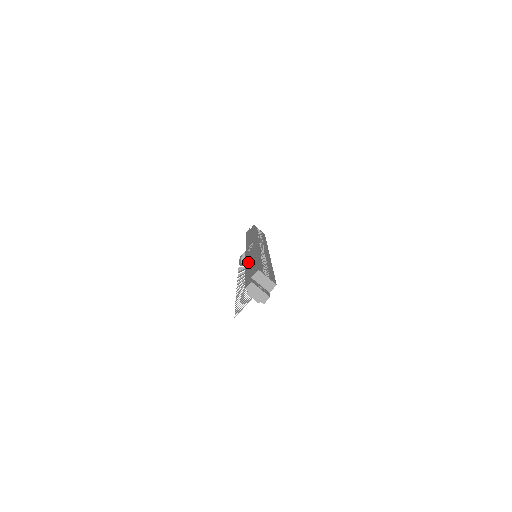
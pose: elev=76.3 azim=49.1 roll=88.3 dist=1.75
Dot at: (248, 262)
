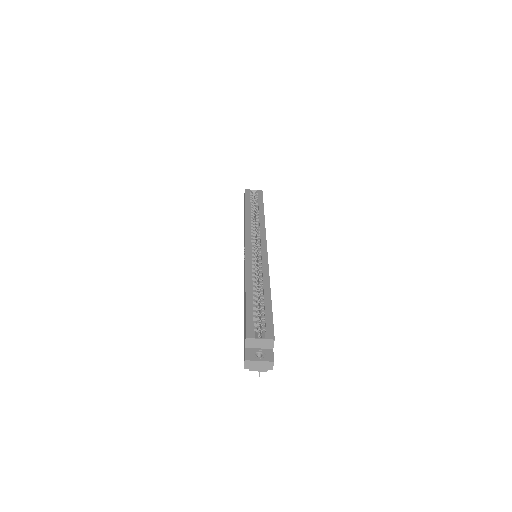
Dot at: occluded
